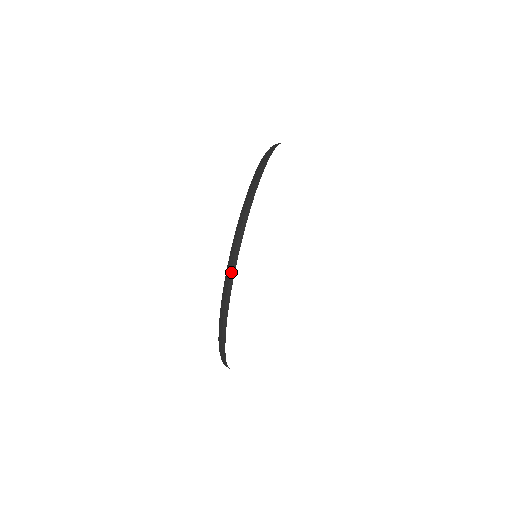
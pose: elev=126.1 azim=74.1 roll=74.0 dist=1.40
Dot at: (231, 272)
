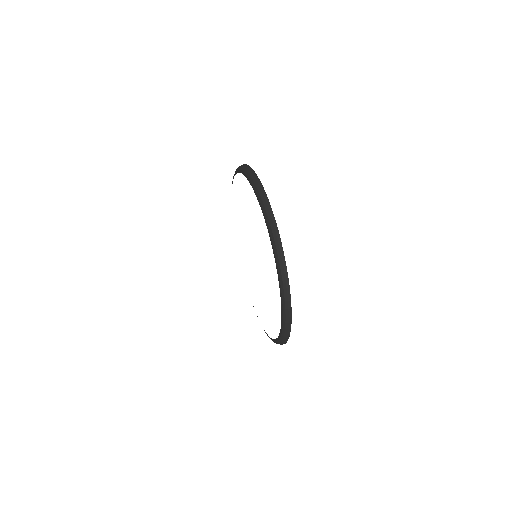
Dot at: (269, 209)
